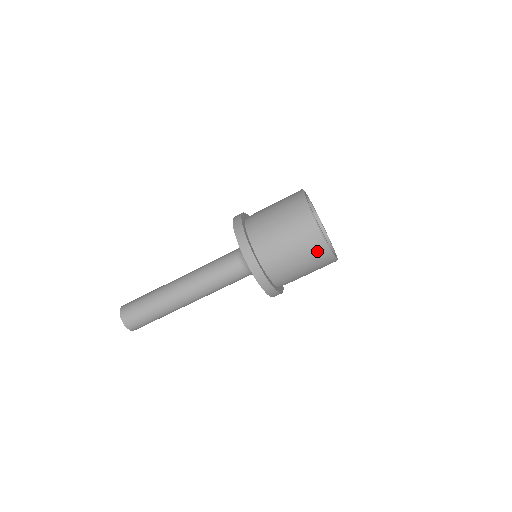
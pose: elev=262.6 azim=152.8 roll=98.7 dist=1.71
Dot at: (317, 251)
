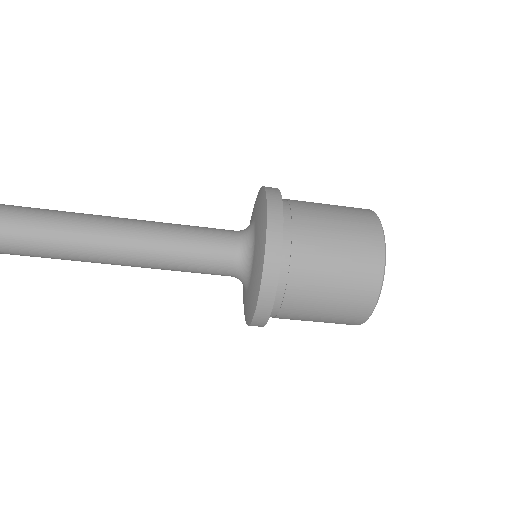
Dot at: (345, 323)
